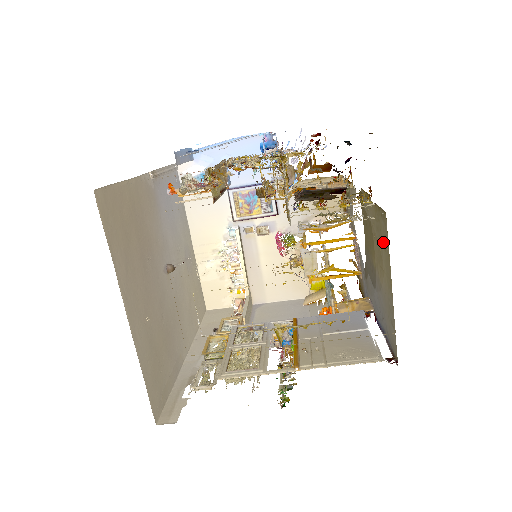
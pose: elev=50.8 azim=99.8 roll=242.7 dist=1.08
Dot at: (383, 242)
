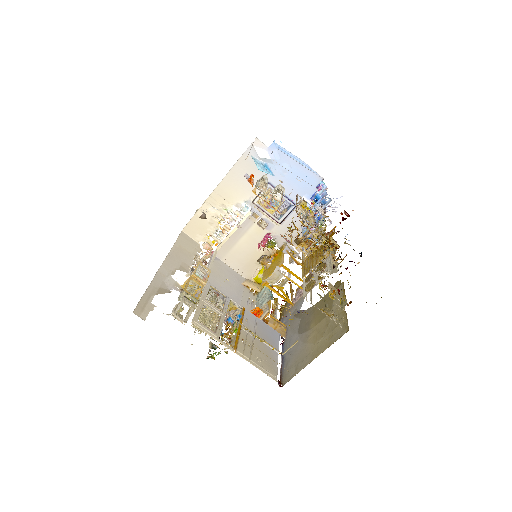
Dot at: (332, 334)
